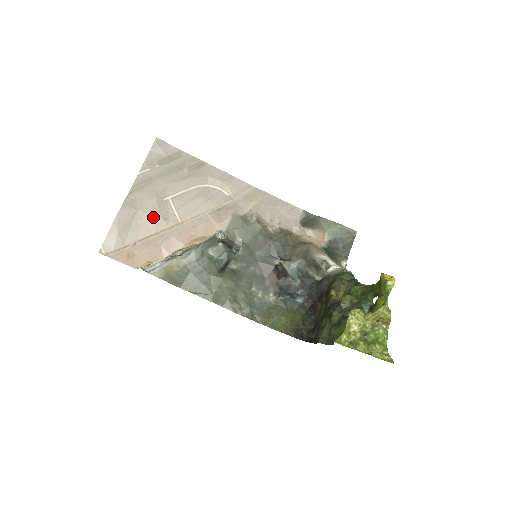
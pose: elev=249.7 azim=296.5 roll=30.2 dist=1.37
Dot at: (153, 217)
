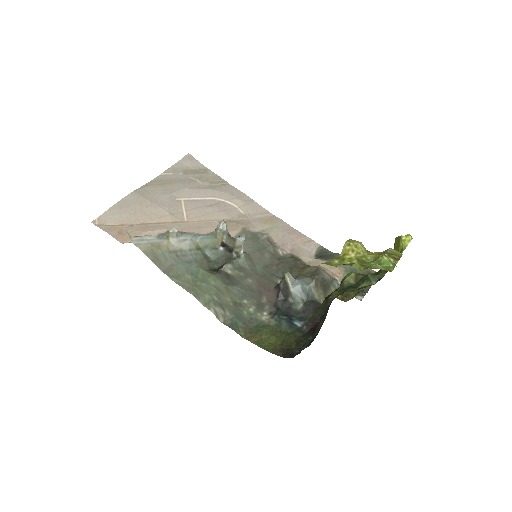
Dot at: (160, 209)
